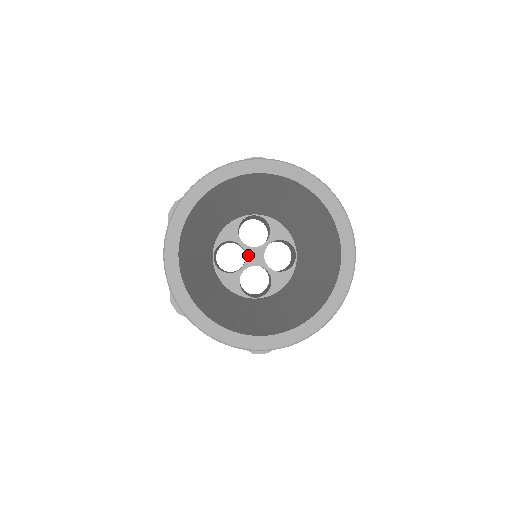
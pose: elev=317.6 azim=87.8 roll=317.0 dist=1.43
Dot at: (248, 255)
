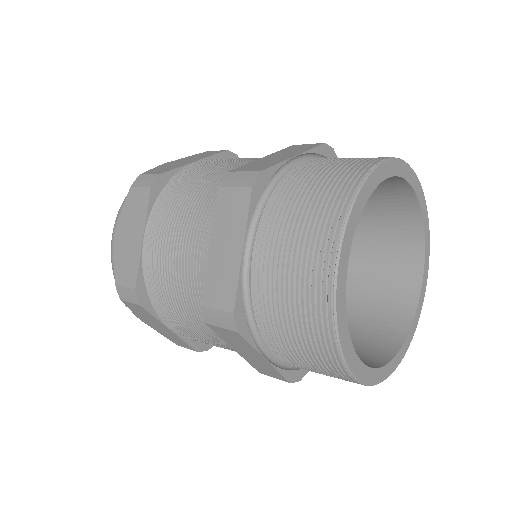
Dot at: occluded
